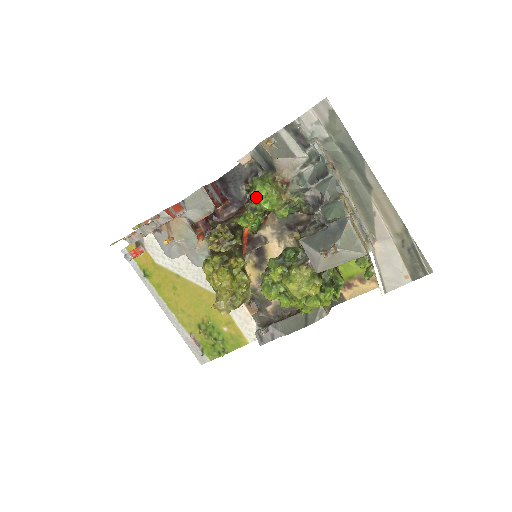
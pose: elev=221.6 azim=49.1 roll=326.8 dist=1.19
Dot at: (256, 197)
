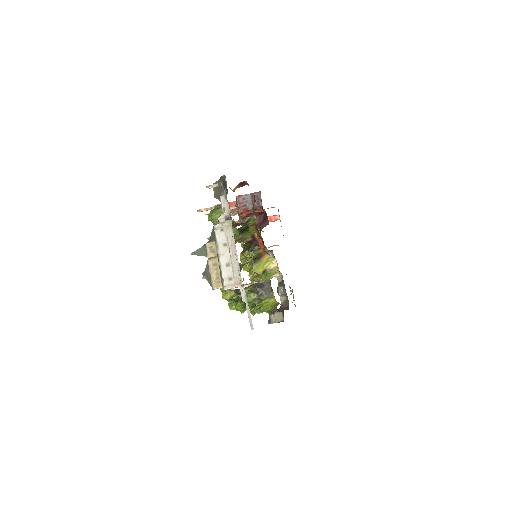
Dot at: occluded
